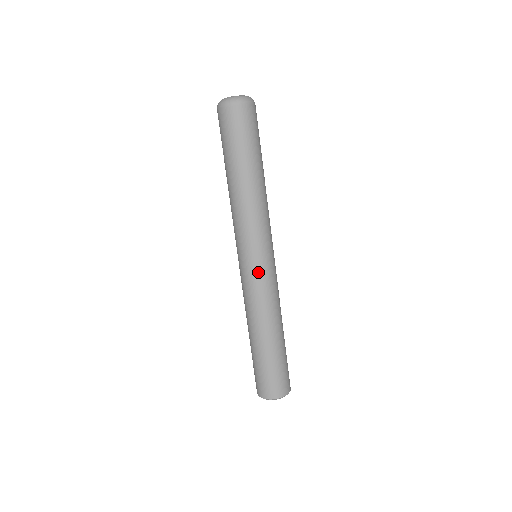
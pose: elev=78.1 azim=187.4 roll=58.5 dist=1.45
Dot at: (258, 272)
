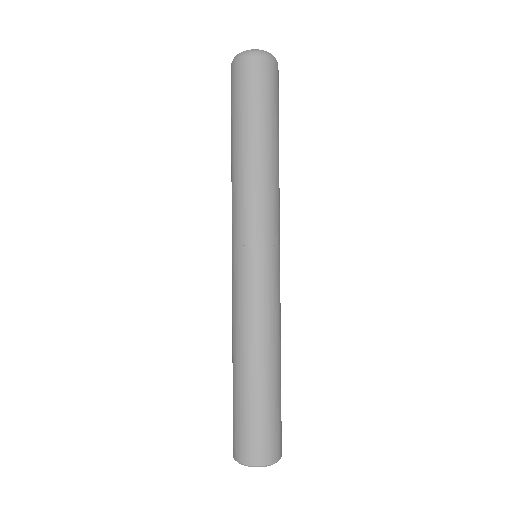
Dot at: (245, 272)
